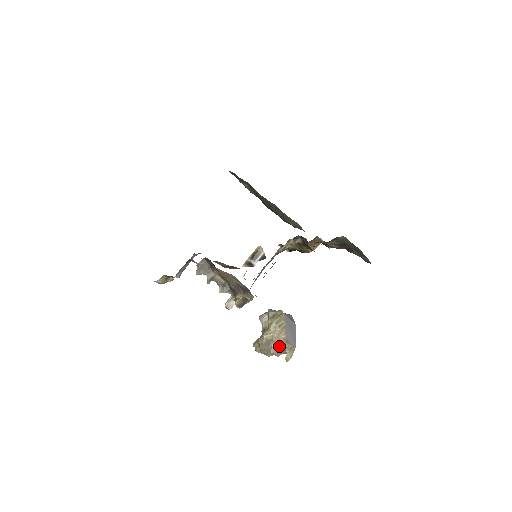
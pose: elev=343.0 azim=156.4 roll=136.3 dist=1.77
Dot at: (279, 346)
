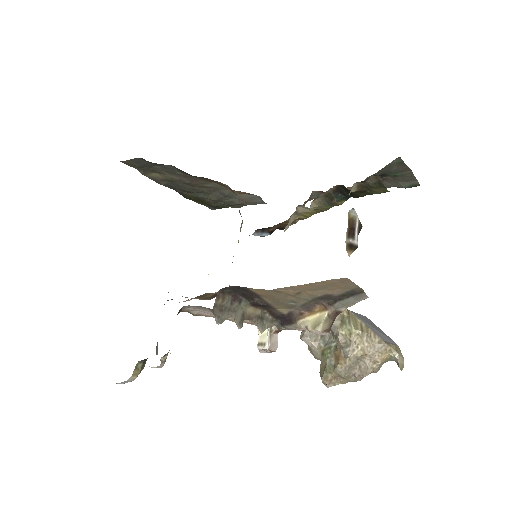
Dot at: (379, 356)
